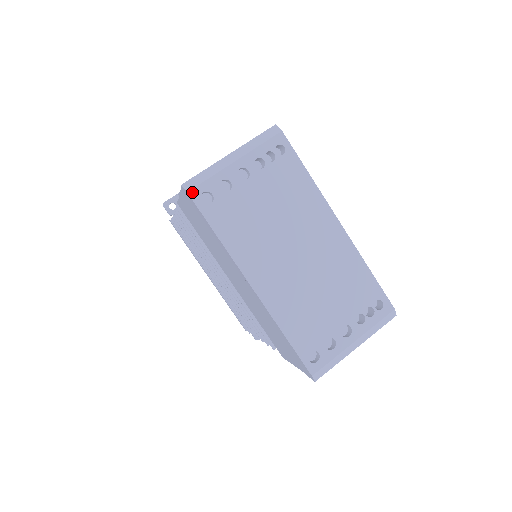
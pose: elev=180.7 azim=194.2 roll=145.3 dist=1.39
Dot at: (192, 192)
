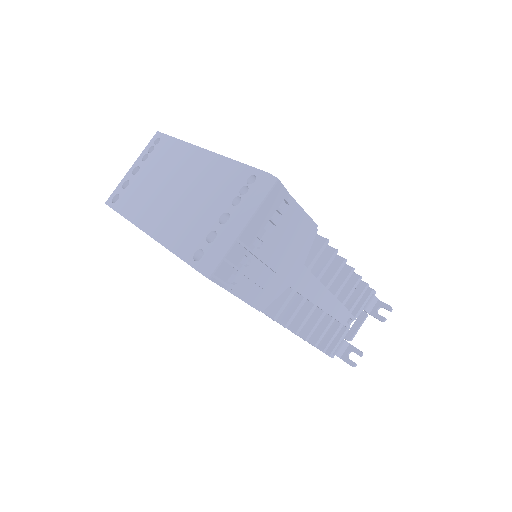
Dot at: (107, 201)
